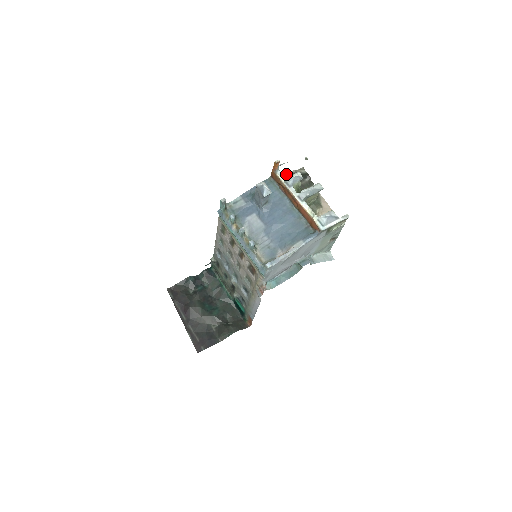
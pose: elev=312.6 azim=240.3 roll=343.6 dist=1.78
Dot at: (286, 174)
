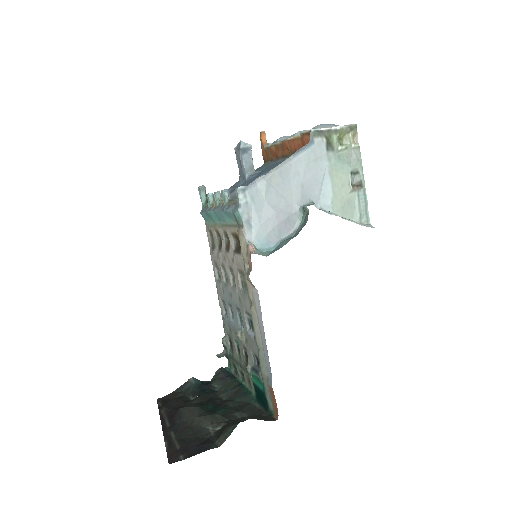
Dot at: occluded
